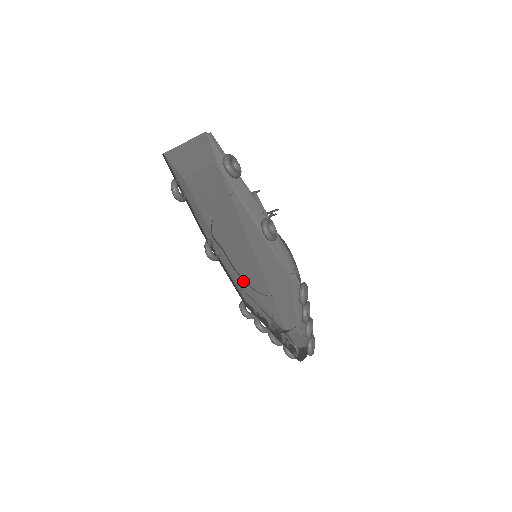
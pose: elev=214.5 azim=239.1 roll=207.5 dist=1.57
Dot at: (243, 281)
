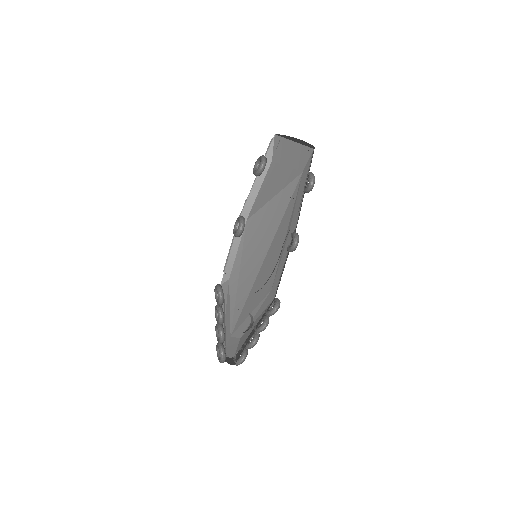
Dot at: (237, 268)
